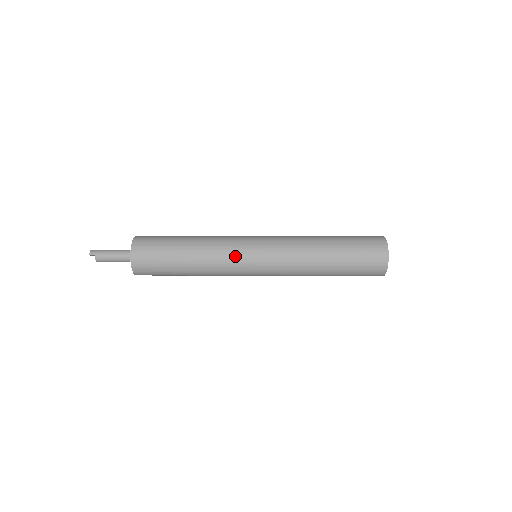
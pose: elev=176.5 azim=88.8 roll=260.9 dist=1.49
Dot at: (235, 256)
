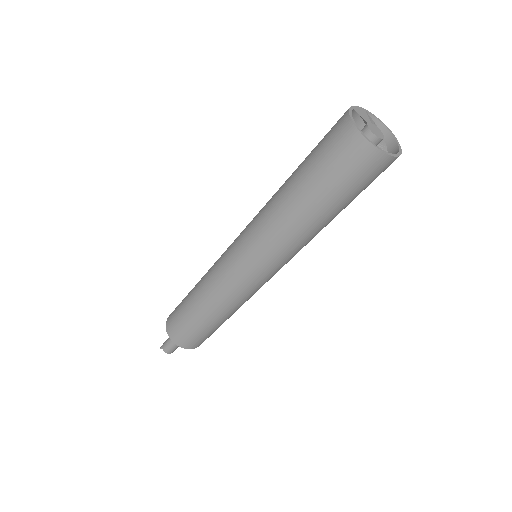
Dot at: (220, 263)
